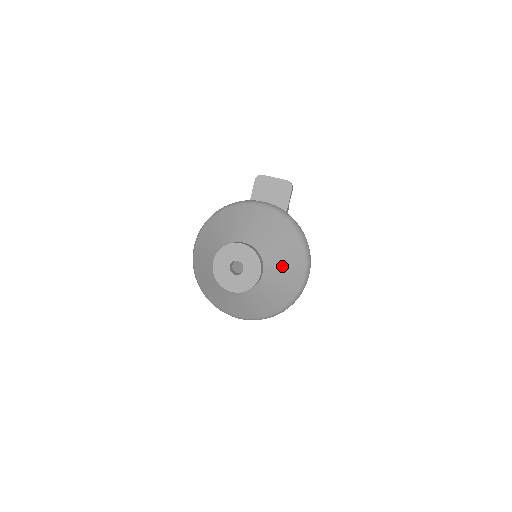
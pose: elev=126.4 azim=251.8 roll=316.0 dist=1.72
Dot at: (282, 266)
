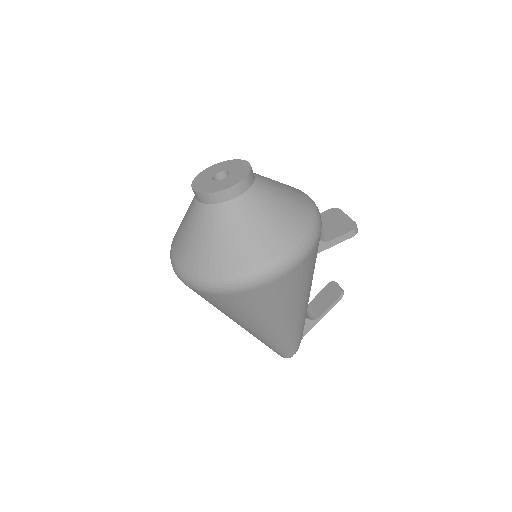
Dot at: (258, 220)
